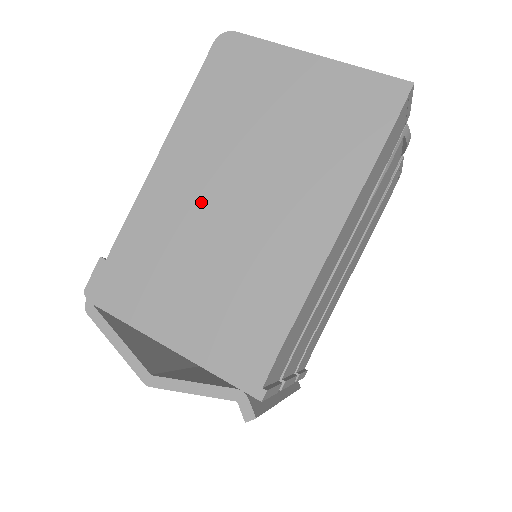
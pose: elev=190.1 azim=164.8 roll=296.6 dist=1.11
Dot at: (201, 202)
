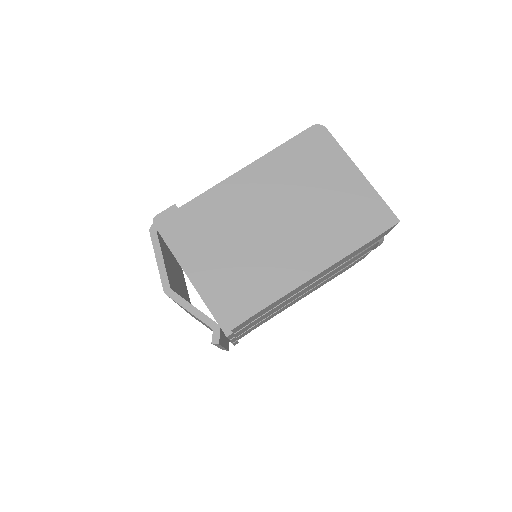
Dot at: (254, 211)
